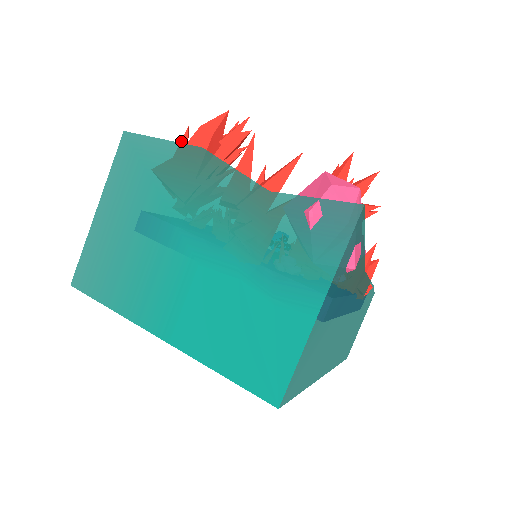
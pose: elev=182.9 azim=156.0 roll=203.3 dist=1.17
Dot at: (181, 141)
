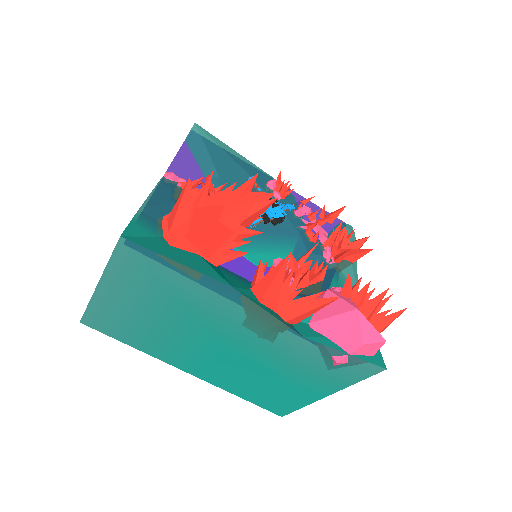
Dot at: (183, 197)
